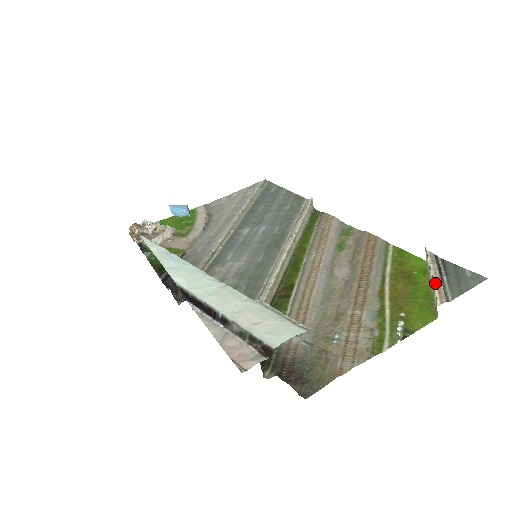
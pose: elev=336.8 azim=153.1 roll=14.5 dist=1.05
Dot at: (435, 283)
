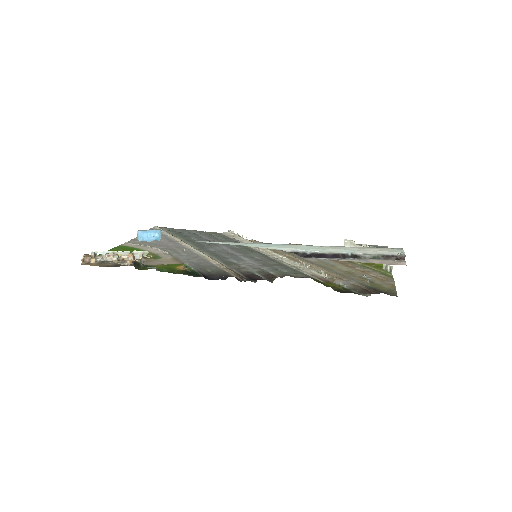
Dot at: occluded
